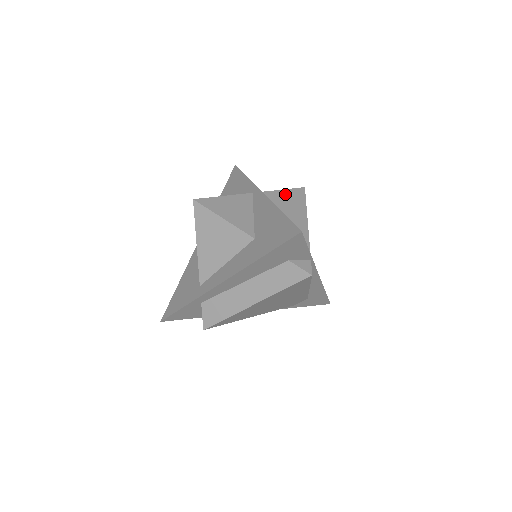
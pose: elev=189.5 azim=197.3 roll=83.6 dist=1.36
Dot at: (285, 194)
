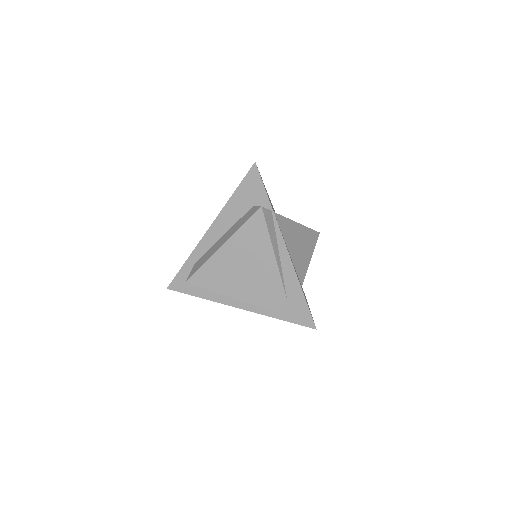
Dot at: occluded
